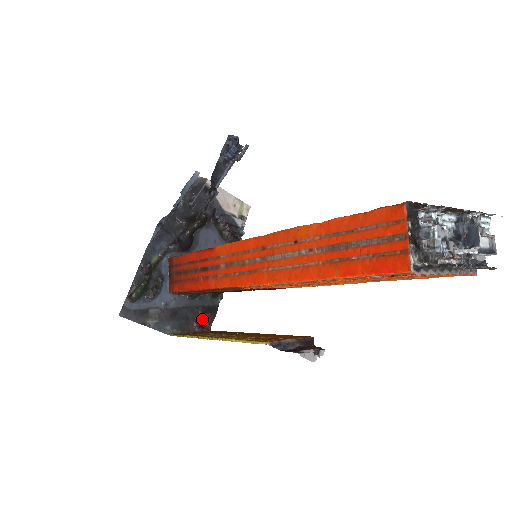
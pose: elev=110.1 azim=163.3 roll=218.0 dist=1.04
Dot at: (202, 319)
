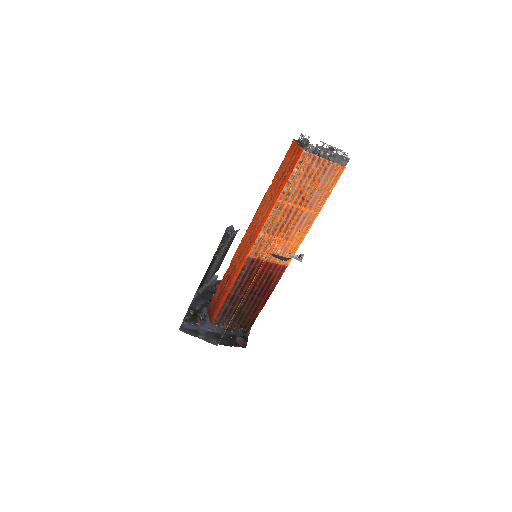
Dot at: (238, 342)
